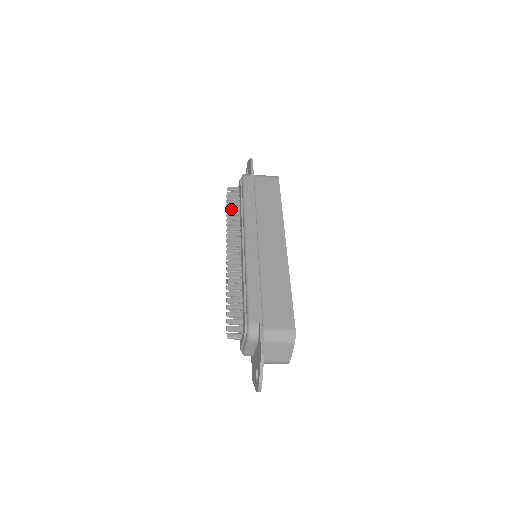
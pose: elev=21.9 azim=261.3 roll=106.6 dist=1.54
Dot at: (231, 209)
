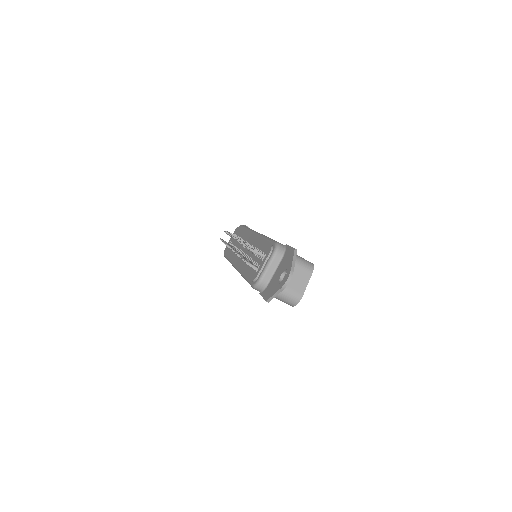
Dot at: occluded
